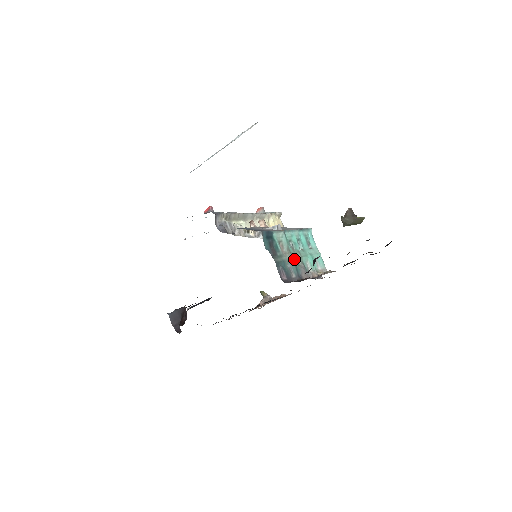
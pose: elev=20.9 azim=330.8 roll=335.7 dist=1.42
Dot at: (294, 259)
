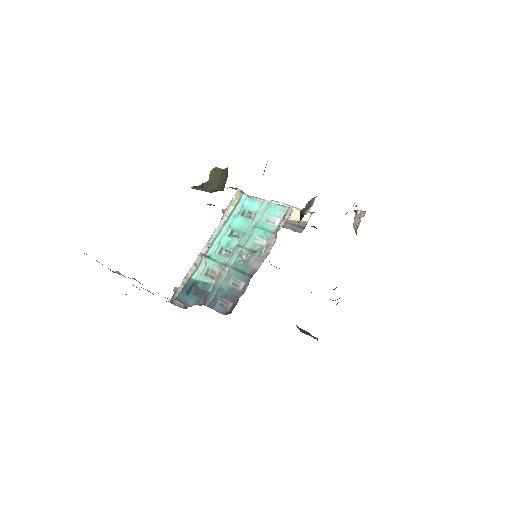
Dot at: (234, 266)
